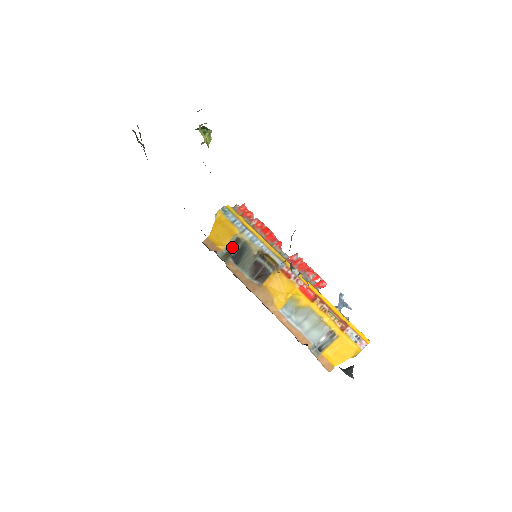
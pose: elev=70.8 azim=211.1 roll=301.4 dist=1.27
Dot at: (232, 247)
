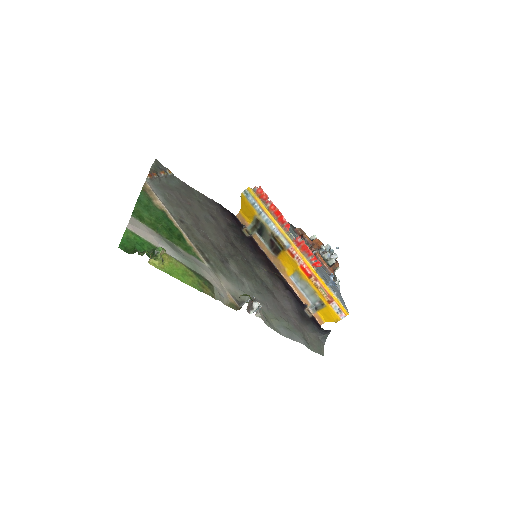
Dot at: (256, 223)
